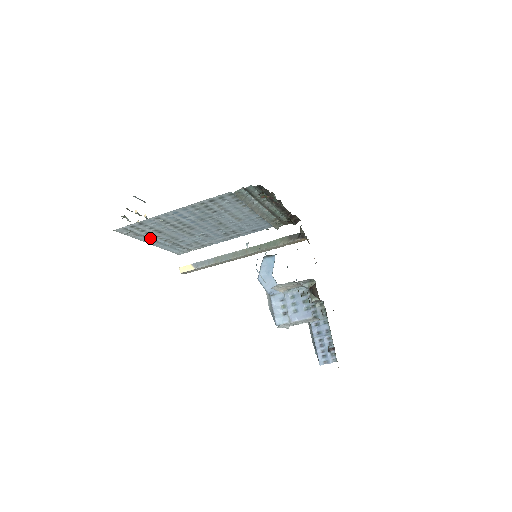
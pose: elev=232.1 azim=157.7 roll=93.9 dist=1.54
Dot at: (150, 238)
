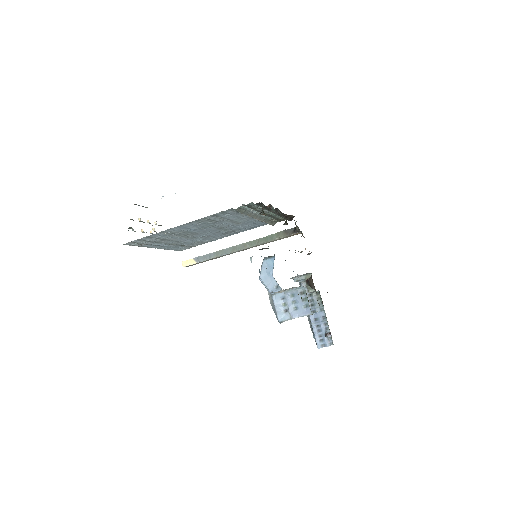
Dot at: (155, 244)
